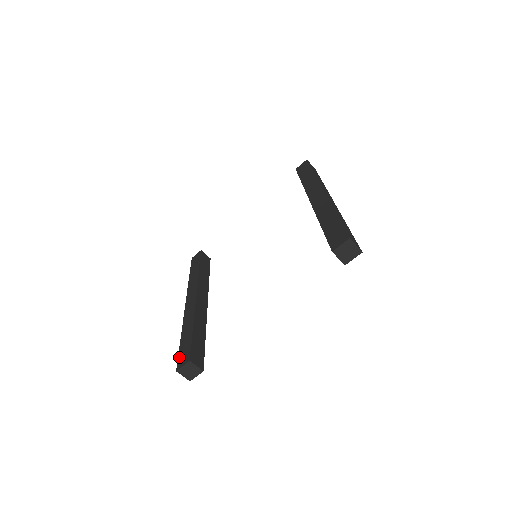
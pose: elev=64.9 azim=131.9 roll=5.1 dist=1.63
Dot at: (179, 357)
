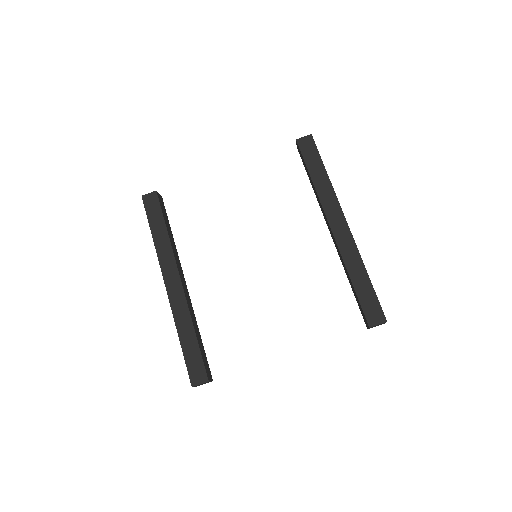
Dot at: (189, 369)
